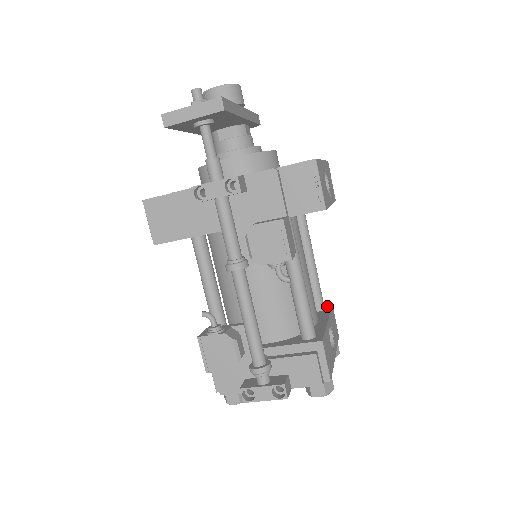
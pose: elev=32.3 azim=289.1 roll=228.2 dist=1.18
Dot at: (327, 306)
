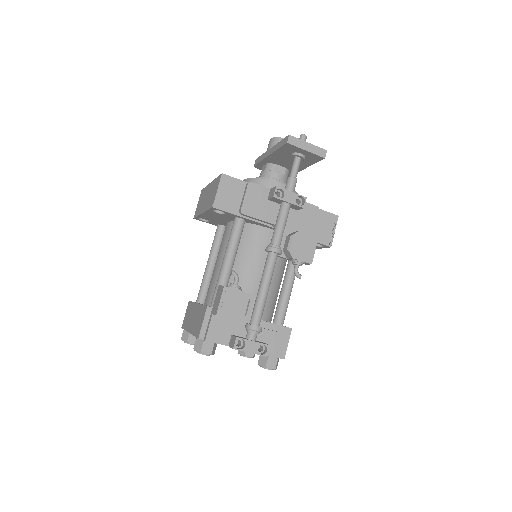
Dot at: occluded
